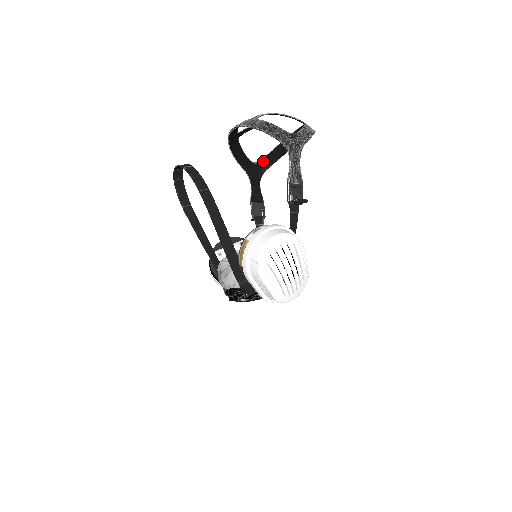
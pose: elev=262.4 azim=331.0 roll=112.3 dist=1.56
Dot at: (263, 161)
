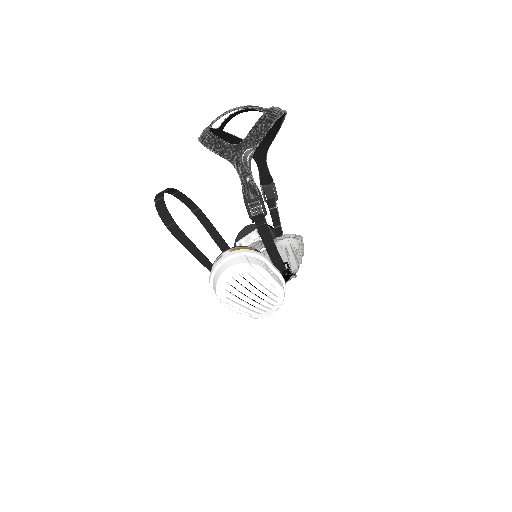
Dot at: (263, 138)
